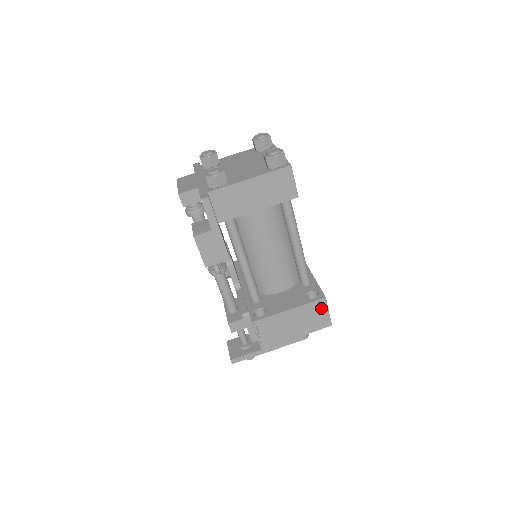
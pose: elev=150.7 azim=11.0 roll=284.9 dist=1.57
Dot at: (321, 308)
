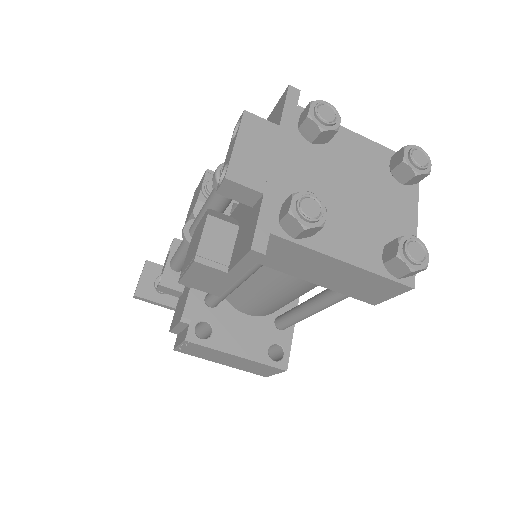
Dot at: (272, 370)
